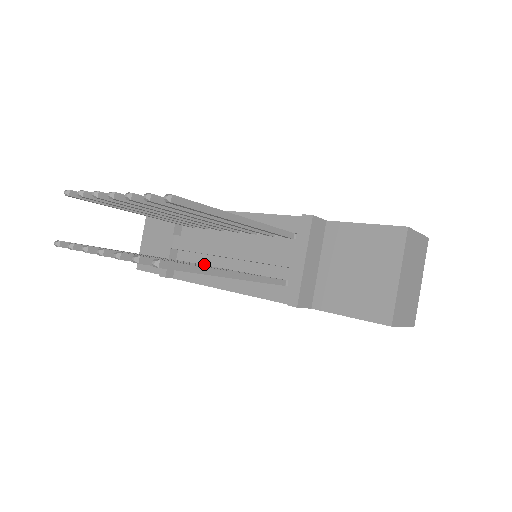
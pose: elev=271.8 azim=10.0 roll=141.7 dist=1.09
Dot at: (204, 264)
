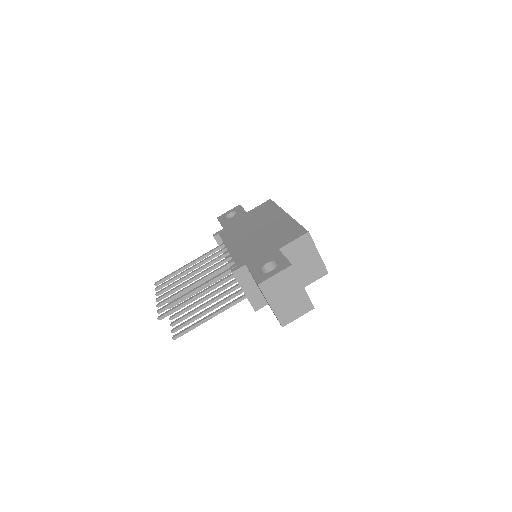
Dot at: occluded
